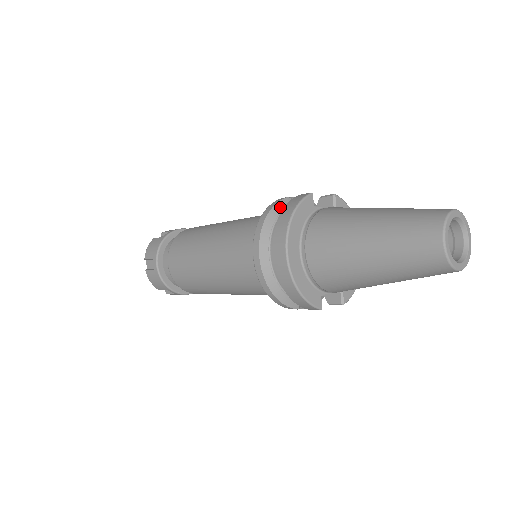
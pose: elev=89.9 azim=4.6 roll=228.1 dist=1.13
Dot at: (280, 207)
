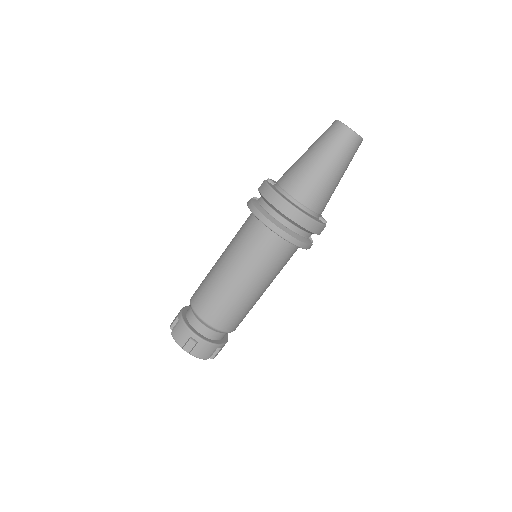
Dot at: (256, 203)
